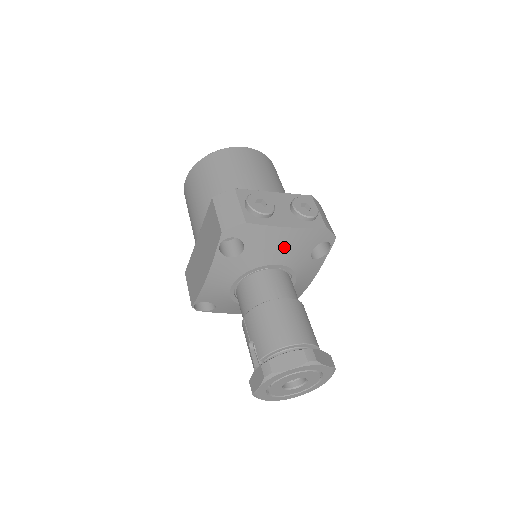
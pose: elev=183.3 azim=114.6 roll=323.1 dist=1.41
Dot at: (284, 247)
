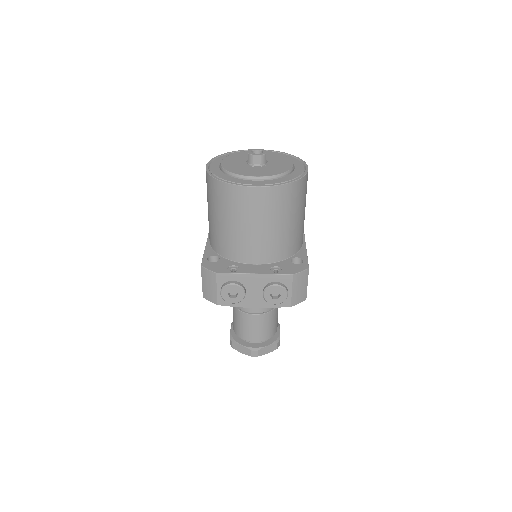
Dot at: occluded
